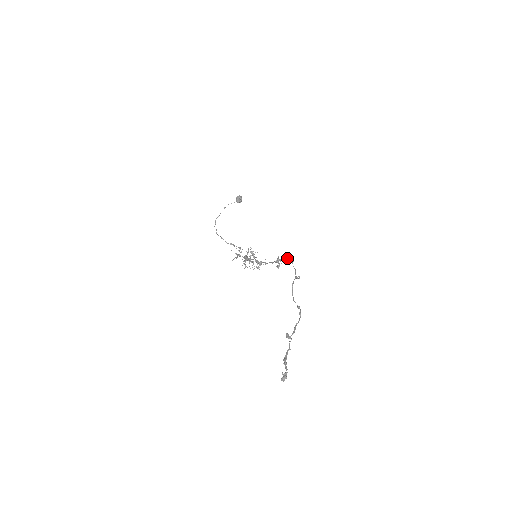
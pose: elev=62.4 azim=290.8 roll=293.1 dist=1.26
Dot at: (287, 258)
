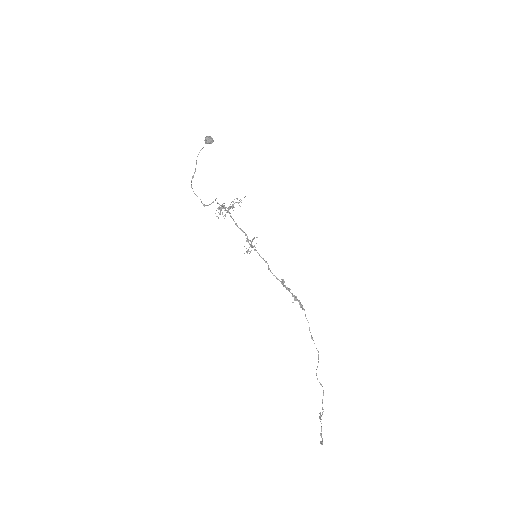
Dot at: occluded
